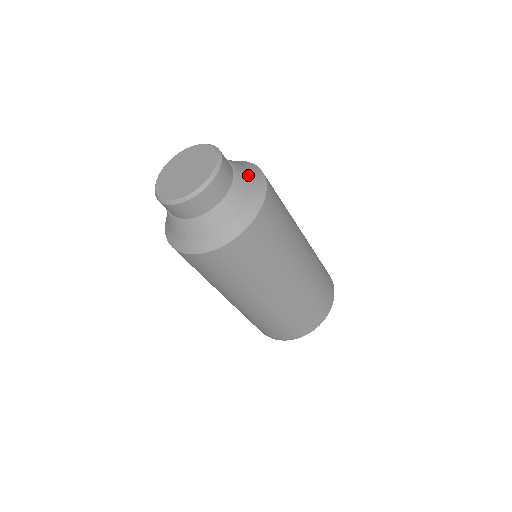
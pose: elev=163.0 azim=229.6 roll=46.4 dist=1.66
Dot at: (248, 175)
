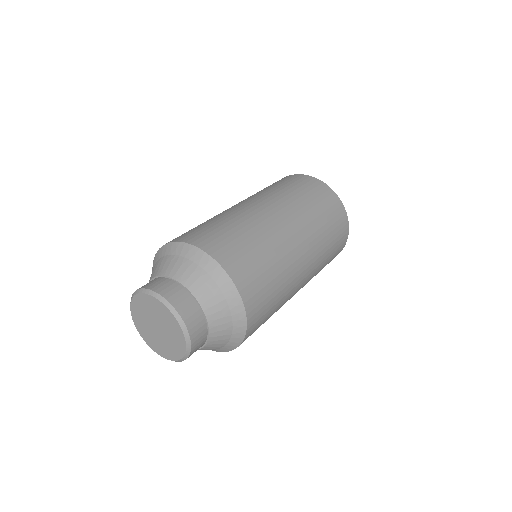
Dot at: (209, 287)
